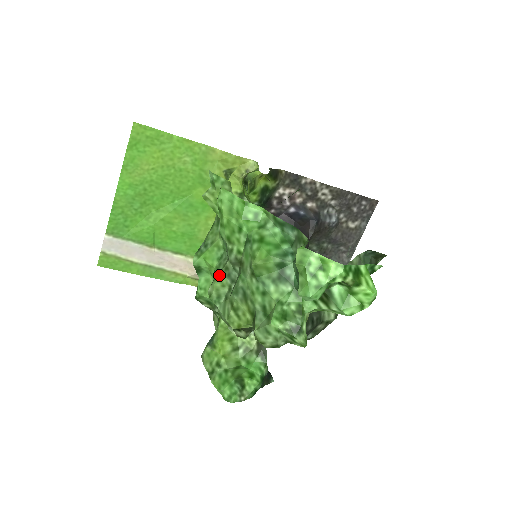
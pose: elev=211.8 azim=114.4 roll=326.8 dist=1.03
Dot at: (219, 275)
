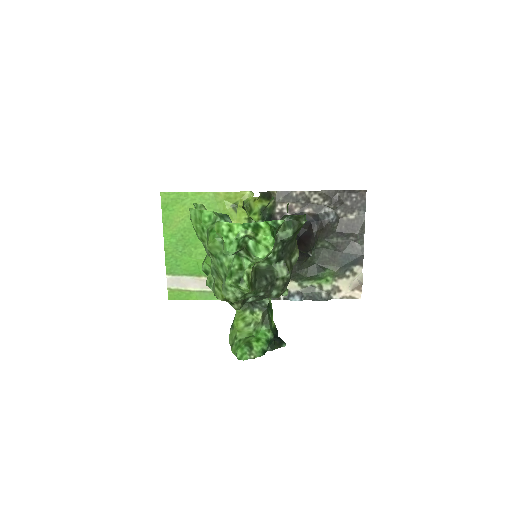
Dot at: occluded
